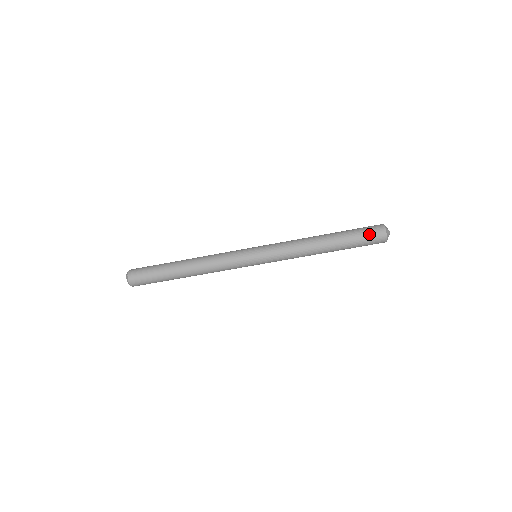
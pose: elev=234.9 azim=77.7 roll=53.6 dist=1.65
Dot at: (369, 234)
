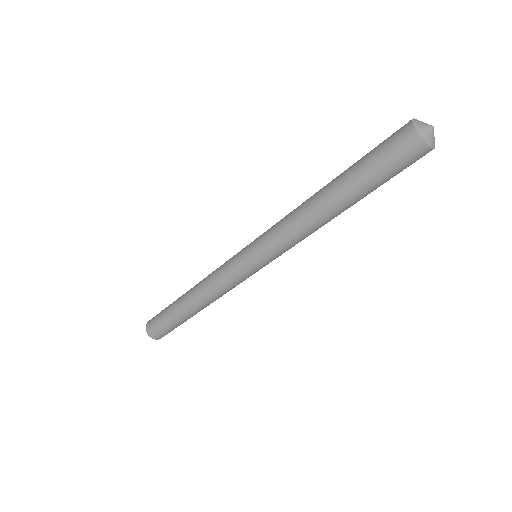
Dot at: (385, 142)
